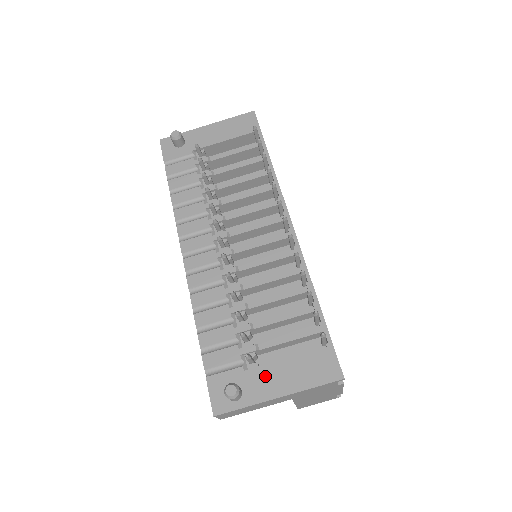
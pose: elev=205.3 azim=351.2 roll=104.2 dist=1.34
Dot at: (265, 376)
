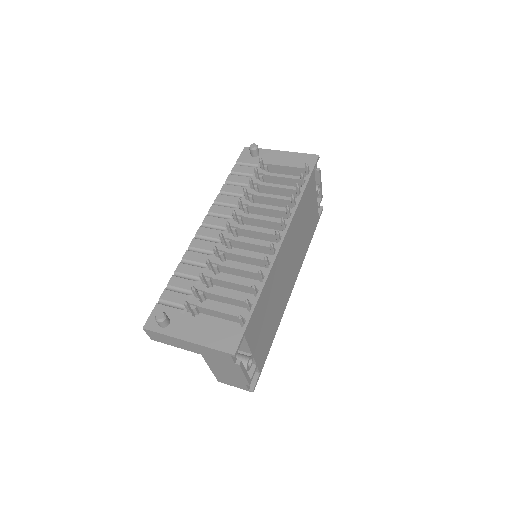
Dot at: (189, 323)
